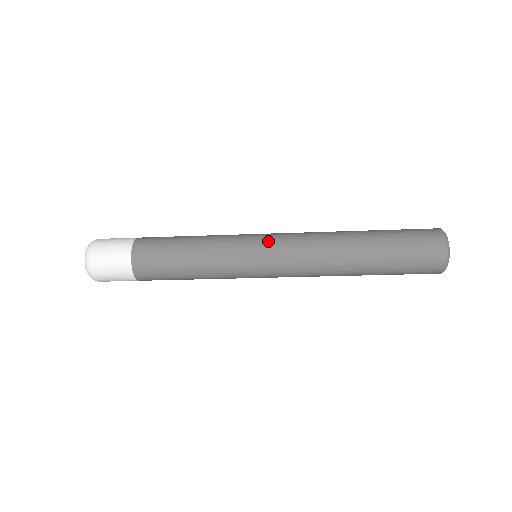
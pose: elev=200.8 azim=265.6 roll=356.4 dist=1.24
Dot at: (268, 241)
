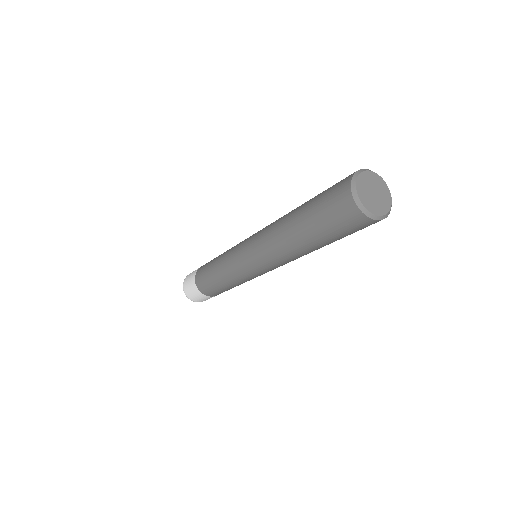
Dot at: (247, 259)
